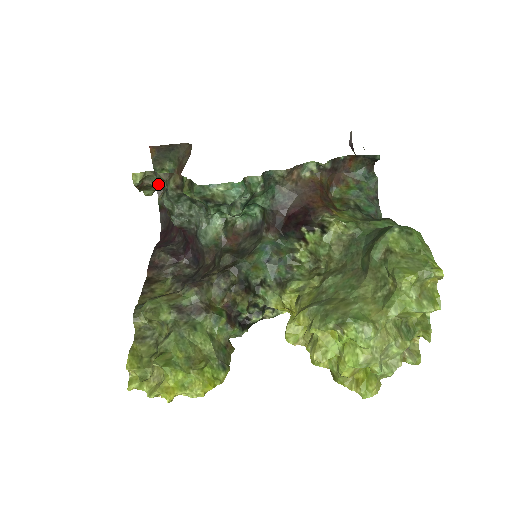
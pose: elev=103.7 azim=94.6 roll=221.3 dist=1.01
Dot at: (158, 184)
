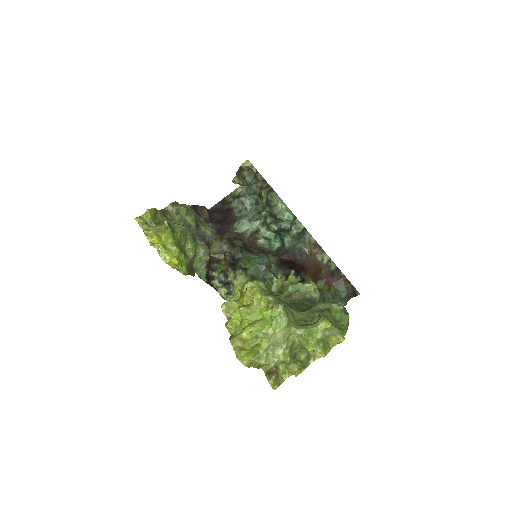
Dot at: (249, 180)
